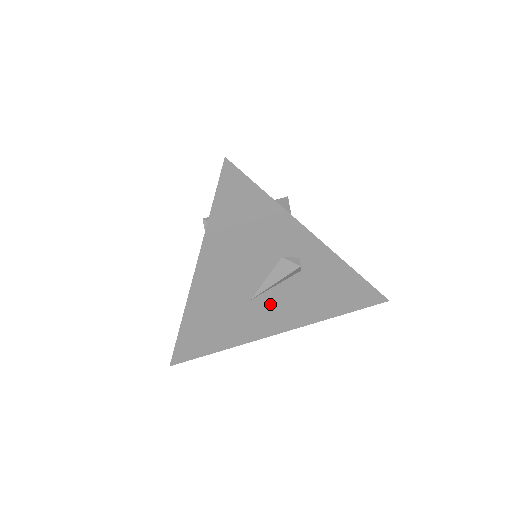
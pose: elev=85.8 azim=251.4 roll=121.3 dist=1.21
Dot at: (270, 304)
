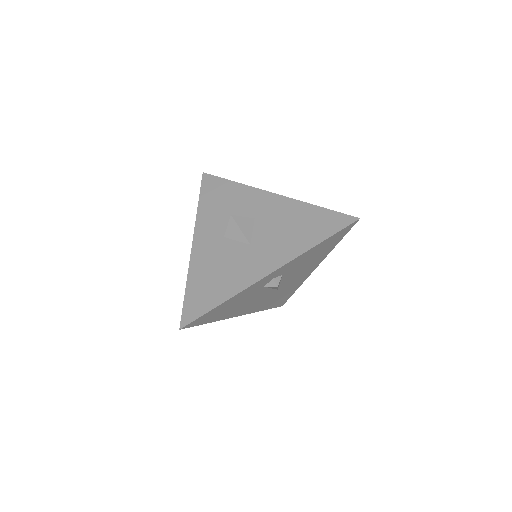
Dot at: (290, 280)
